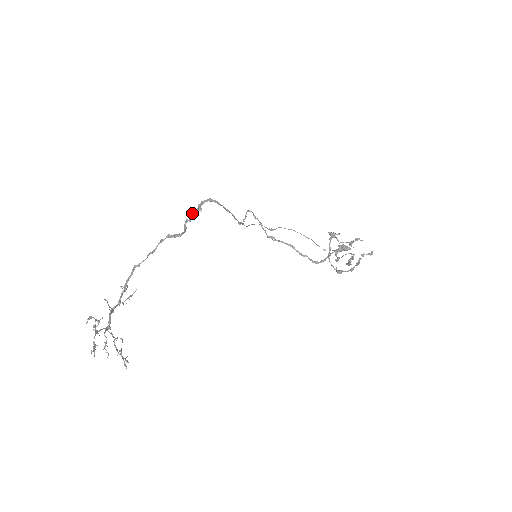
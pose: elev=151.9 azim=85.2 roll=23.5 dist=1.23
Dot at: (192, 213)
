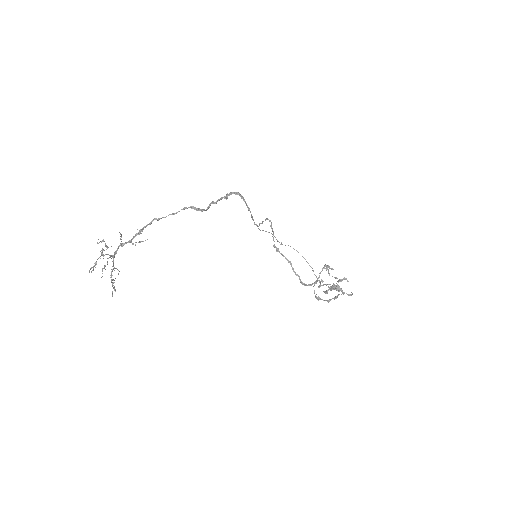
Dot at: occluded
